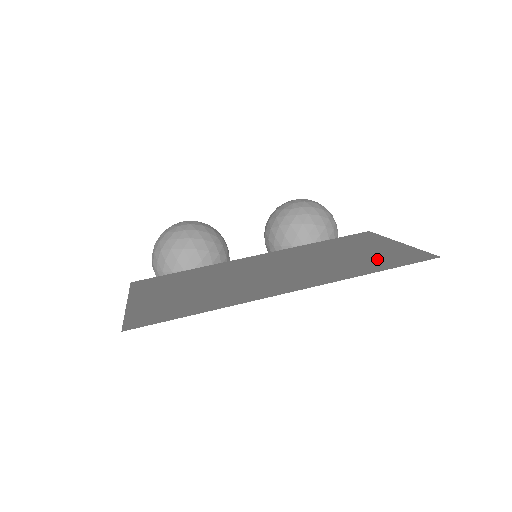
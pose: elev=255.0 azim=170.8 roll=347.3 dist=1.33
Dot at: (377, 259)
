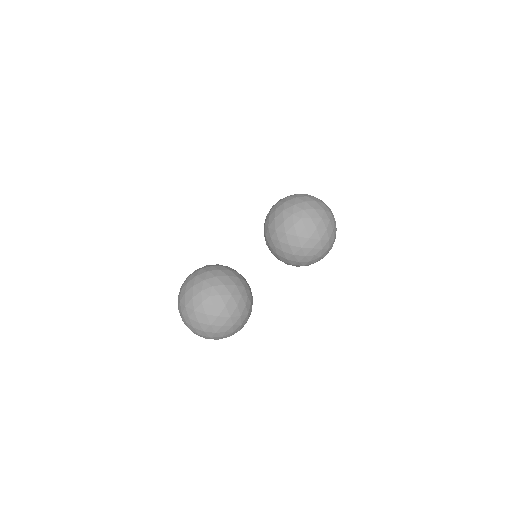
Dot at: occluded
